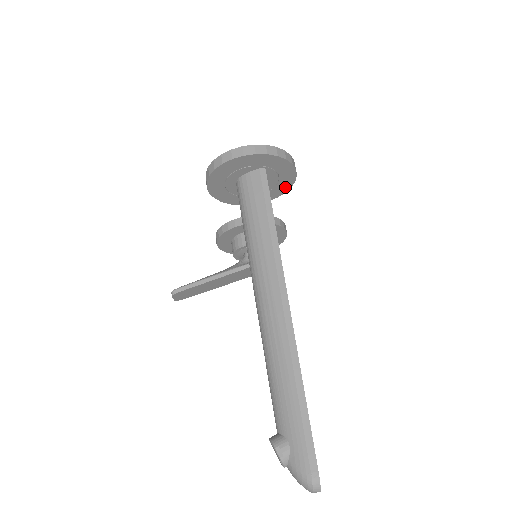
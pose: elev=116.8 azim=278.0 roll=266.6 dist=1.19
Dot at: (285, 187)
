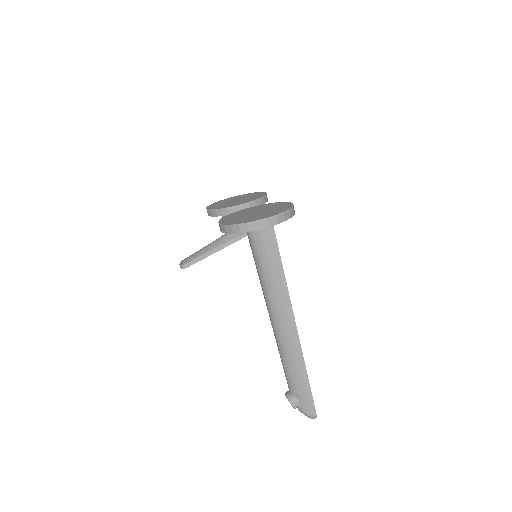
Dot at: occluded
